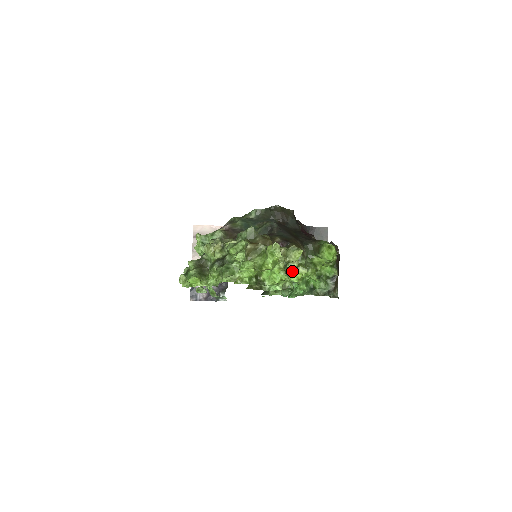
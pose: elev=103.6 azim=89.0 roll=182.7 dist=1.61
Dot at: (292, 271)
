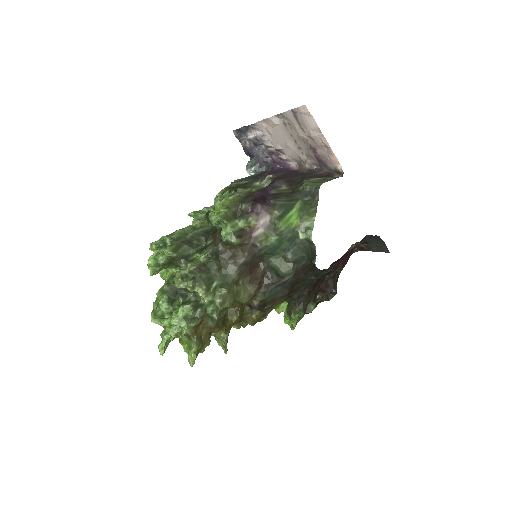
Dot at: occluded
